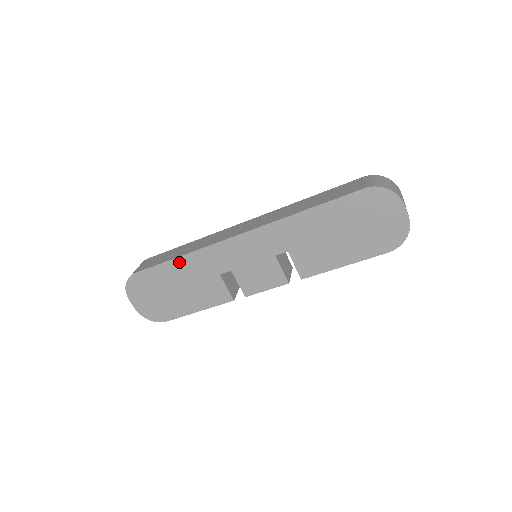
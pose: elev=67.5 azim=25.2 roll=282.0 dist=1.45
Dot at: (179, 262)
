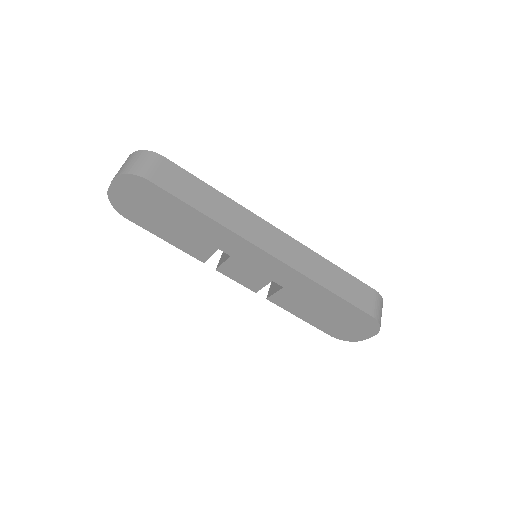
Dot at: (200, 216)
